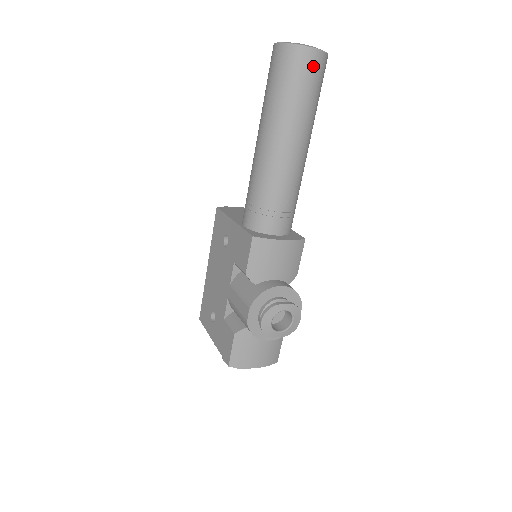
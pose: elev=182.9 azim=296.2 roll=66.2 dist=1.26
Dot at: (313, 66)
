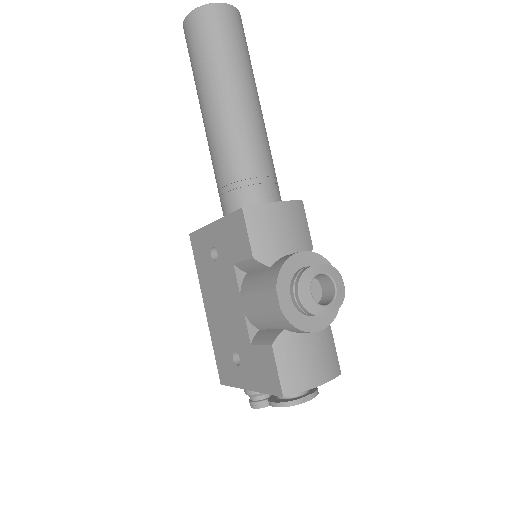
Dot at: (230, 20)
